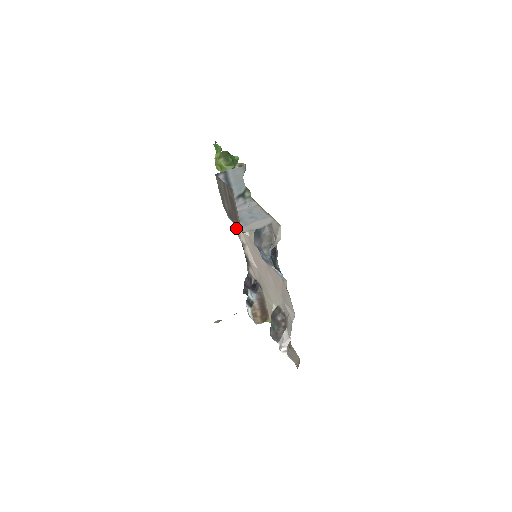
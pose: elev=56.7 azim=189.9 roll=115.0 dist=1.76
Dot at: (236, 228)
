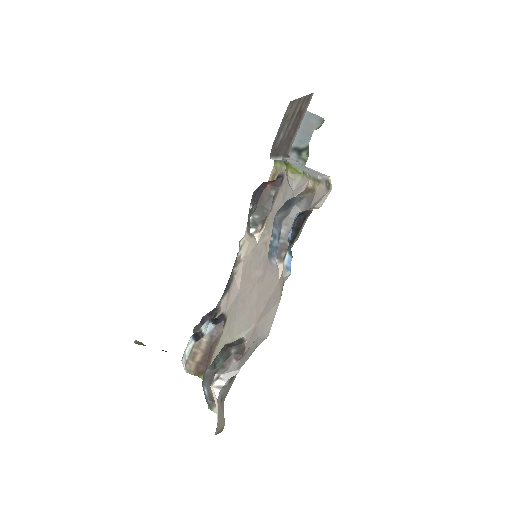
Dot at: (245, 233)
